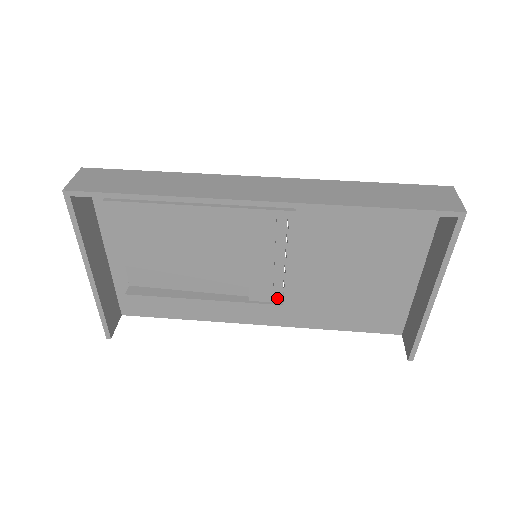
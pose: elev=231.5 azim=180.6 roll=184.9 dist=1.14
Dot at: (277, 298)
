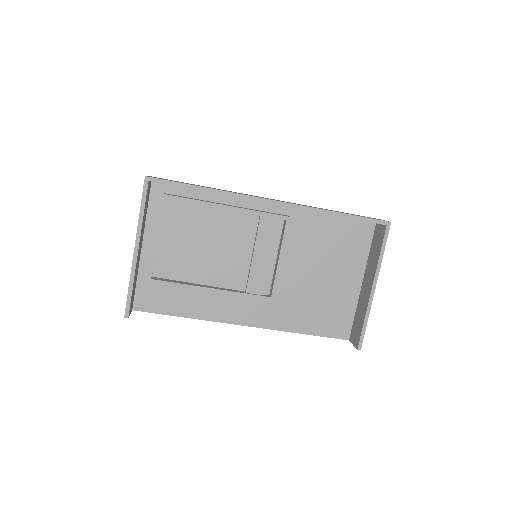
Dot at: (266, 294)
